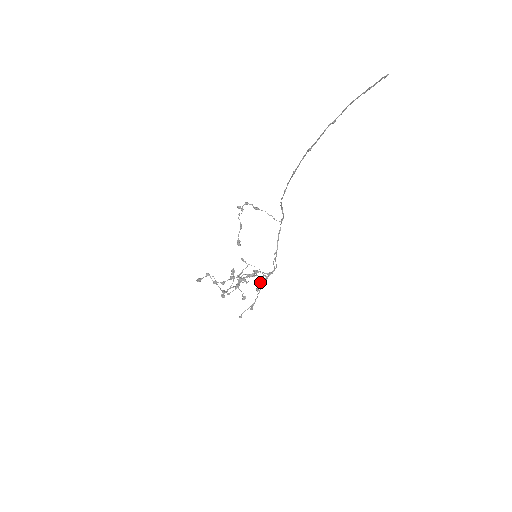
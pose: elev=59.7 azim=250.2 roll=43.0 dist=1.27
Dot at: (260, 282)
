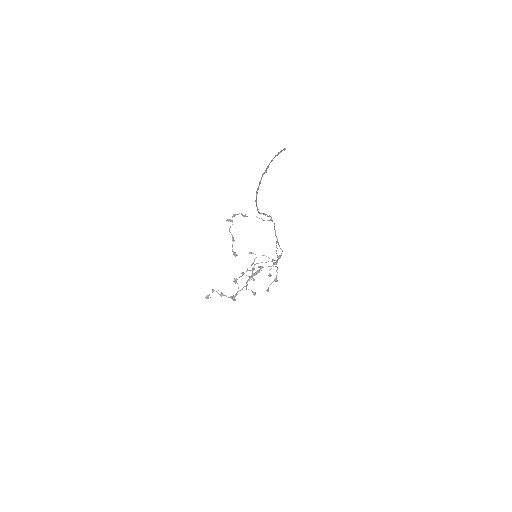
Dot at: (271, 268)
